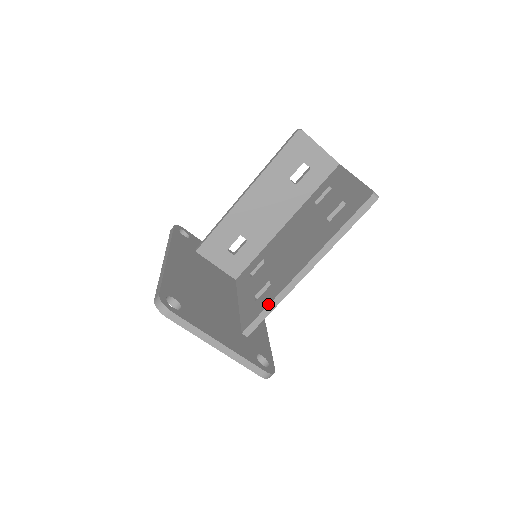
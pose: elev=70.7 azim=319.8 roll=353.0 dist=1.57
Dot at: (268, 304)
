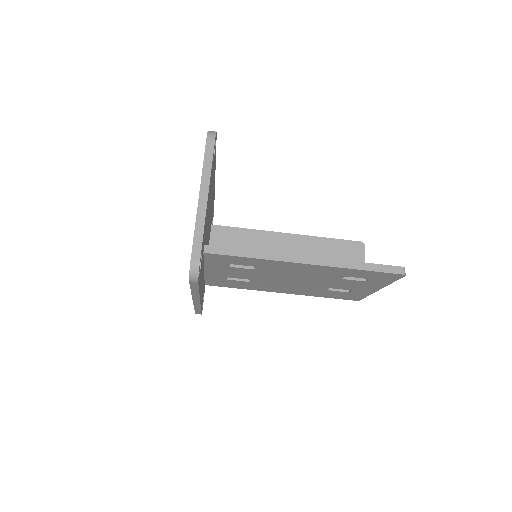
Dot at: occluded
